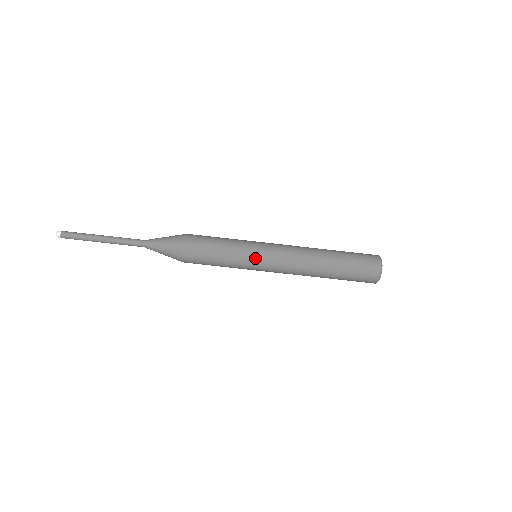
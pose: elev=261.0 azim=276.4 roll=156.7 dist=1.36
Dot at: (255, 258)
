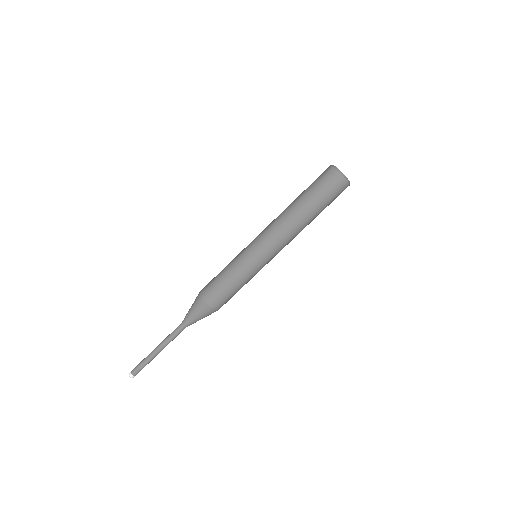
Dot at: (250, 253)
